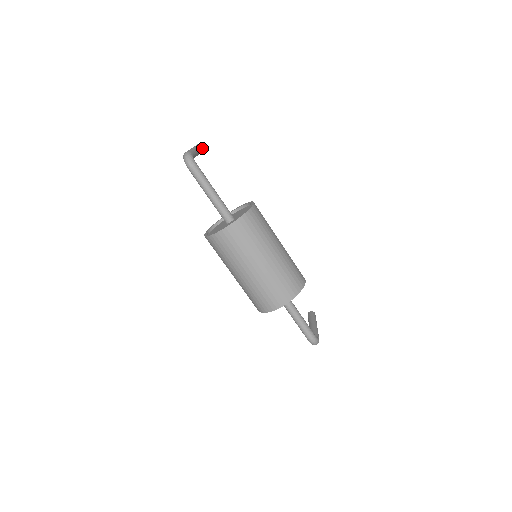
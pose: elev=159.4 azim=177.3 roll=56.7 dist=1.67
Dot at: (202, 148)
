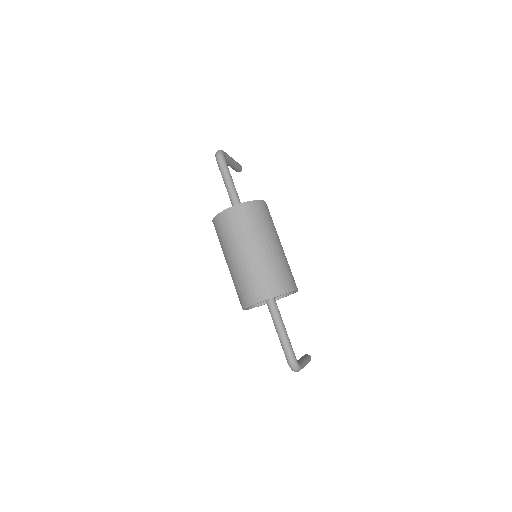
Dot at: (241, 167)
